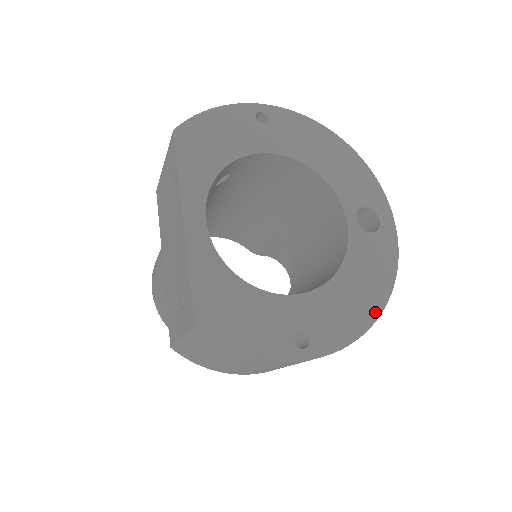
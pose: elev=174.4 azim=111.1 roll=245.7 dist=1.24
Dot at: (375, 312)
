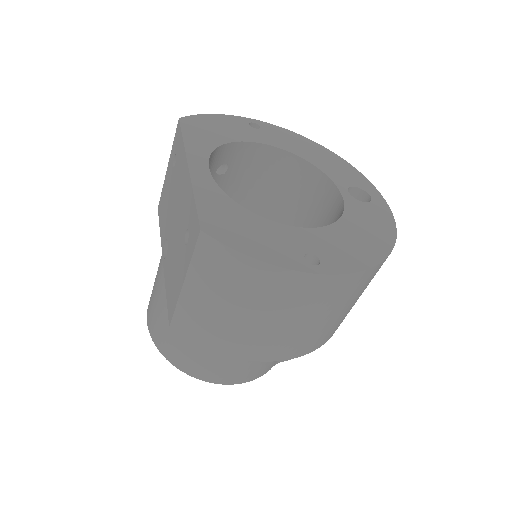
Dot at: (382, 253)
